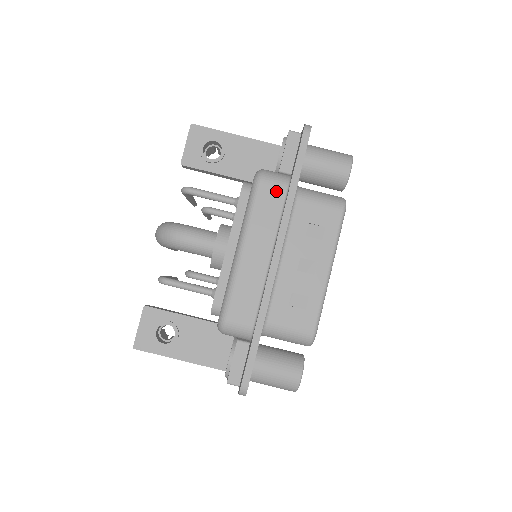
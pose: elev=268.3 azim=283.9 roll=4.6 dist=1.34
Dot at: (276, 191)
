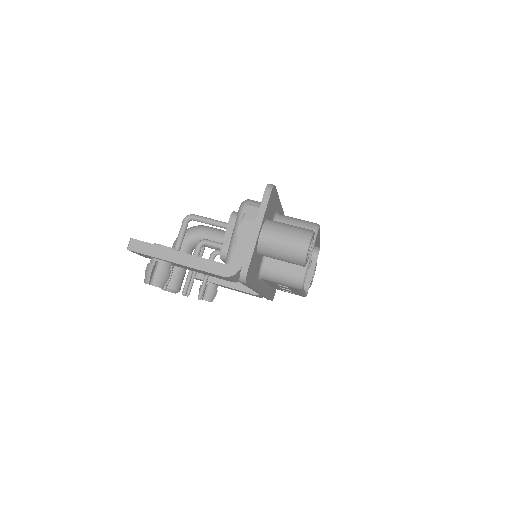
Dot at: occluded
